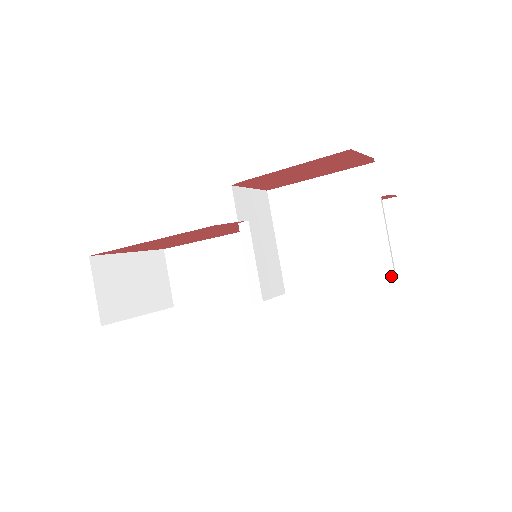
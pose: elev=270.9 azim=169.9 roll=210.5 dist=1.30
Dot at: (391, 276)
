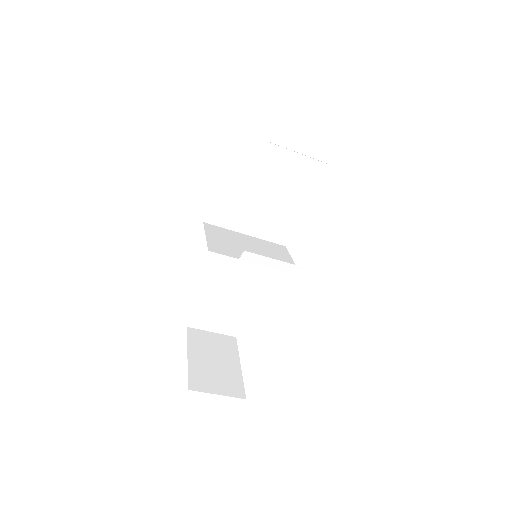
Dot at: (321, 166)
